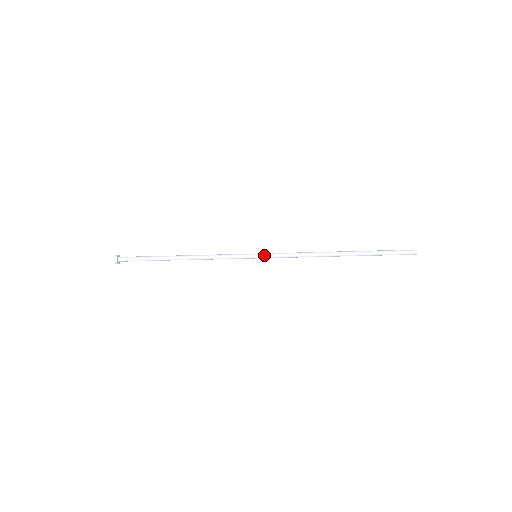
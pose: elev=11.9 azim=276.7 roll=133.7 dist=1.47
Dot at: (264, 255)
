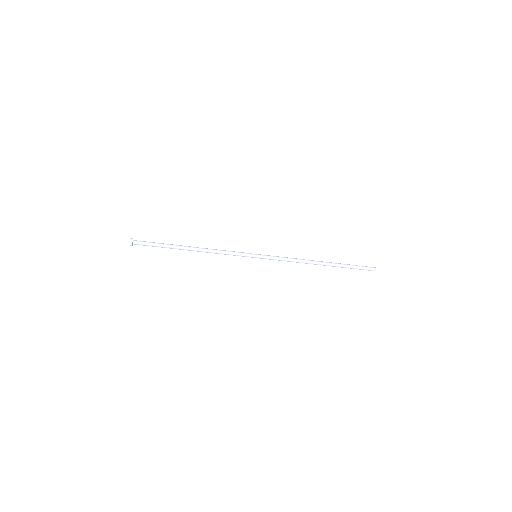
Dot at: (263, 255)
